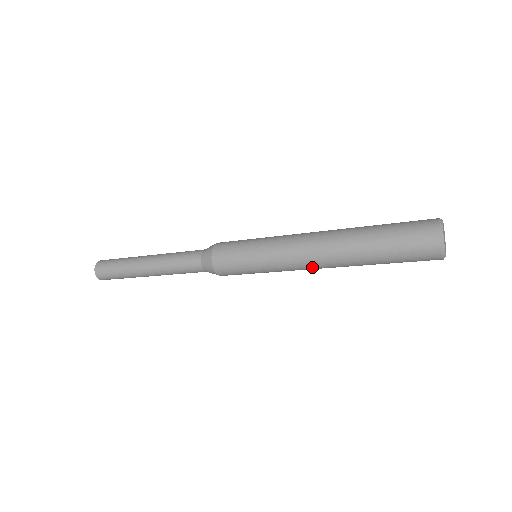
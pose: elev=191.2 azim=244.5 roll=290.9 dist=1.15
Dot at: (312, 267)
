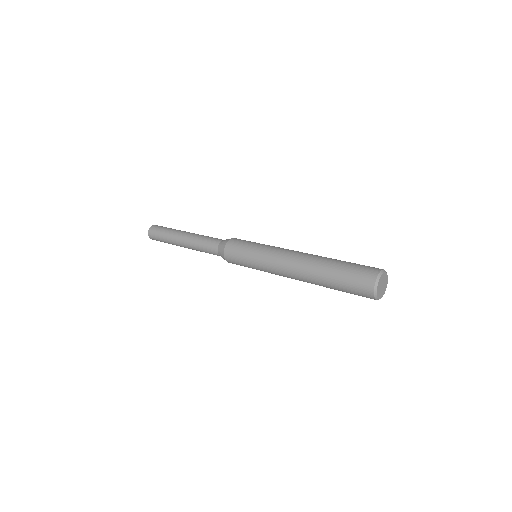
Dot at: (287, 273)
